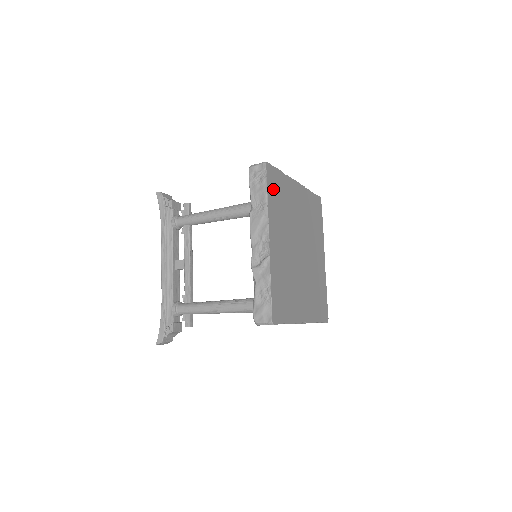
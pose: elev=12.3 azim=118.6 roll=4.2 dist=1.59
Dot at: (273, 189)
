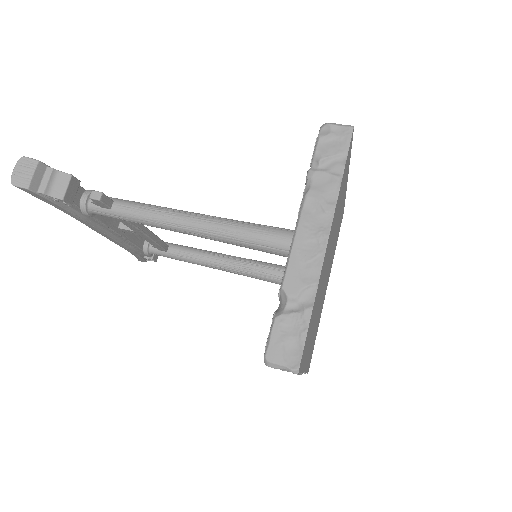
Dot at: (305, 351)
